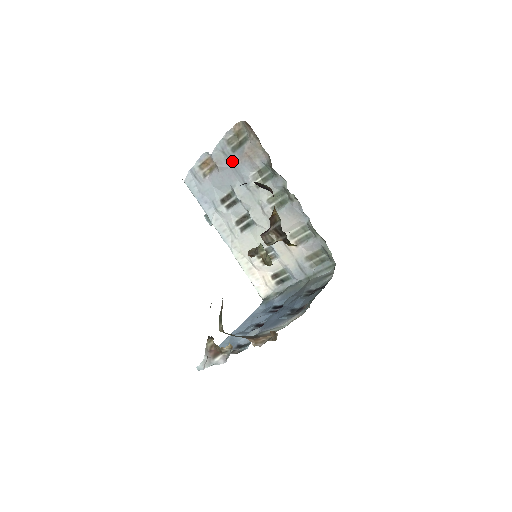
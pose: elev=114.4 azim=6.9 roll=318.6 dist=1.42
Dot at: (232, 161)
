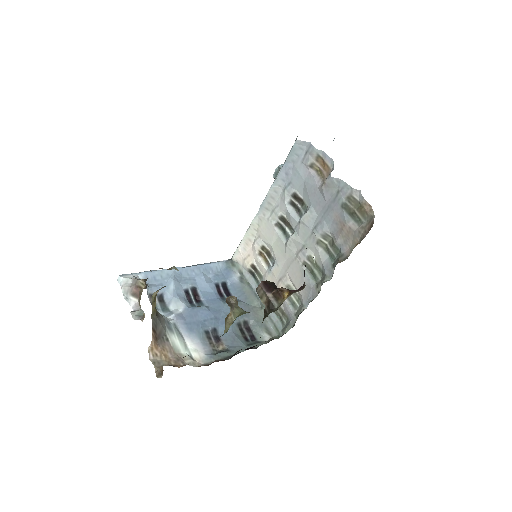
Dot at: (333, 205)
